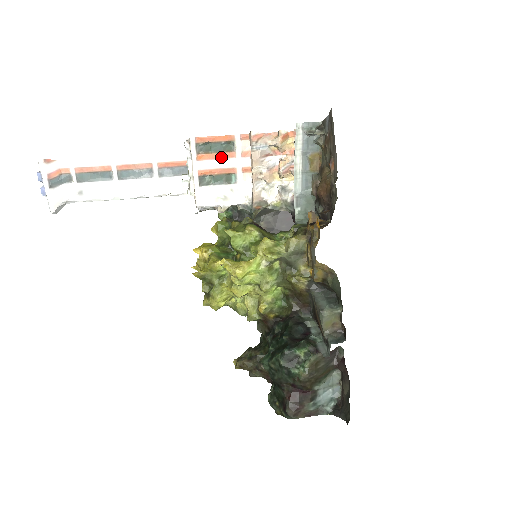
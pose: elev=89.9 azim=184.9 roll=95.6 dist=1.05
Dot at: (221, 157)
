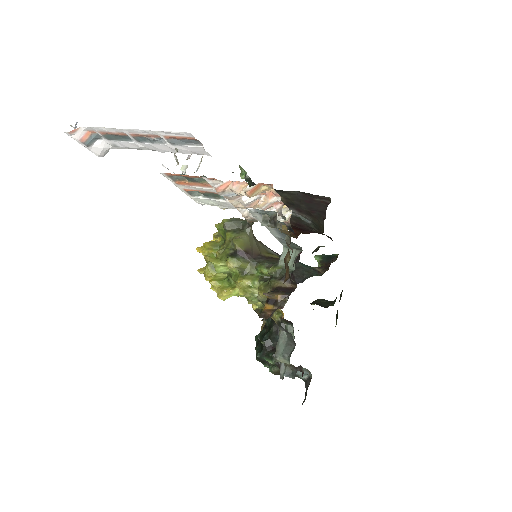
Dot at: (199, 185)
